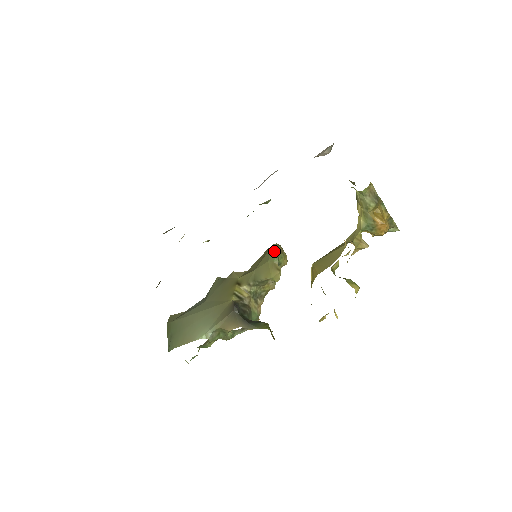
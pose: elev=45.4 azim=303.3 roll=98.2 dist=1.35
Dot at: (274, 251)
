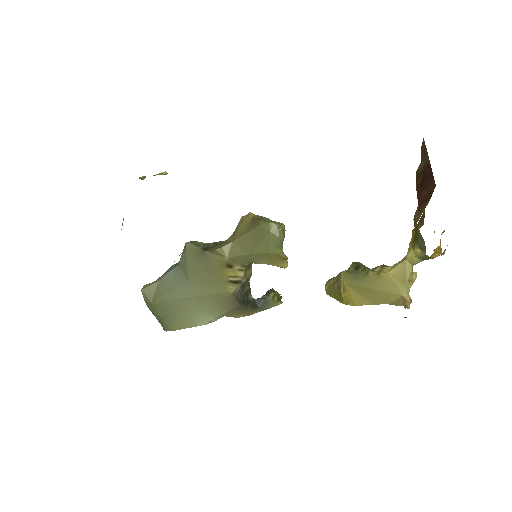
Dot at: (276, 240)
